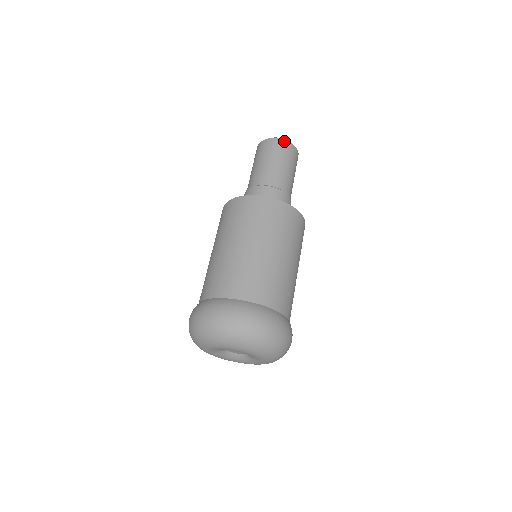
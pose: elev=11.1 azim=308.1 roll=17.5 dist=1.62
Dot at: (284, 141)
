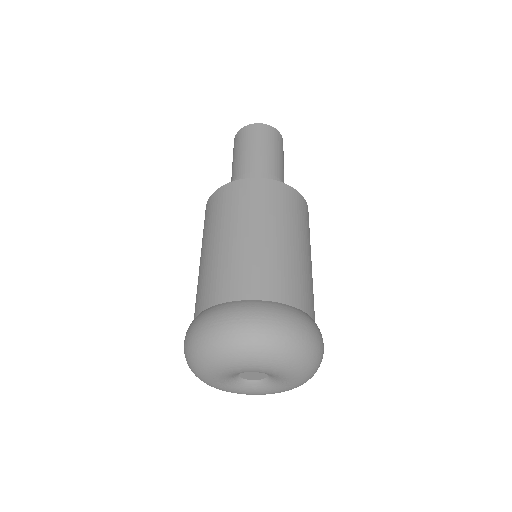
Dot at: (274, 129)
